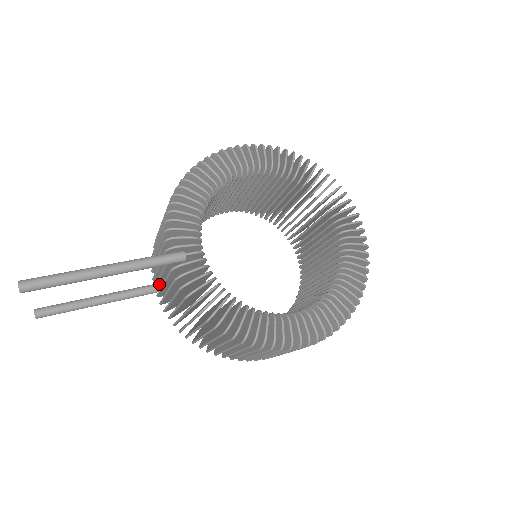
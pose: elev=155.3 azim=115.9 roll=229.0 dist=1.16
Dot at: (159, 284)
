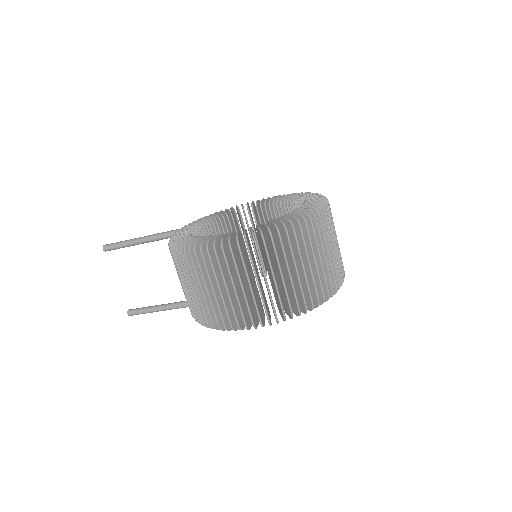
Dot at: occluded
